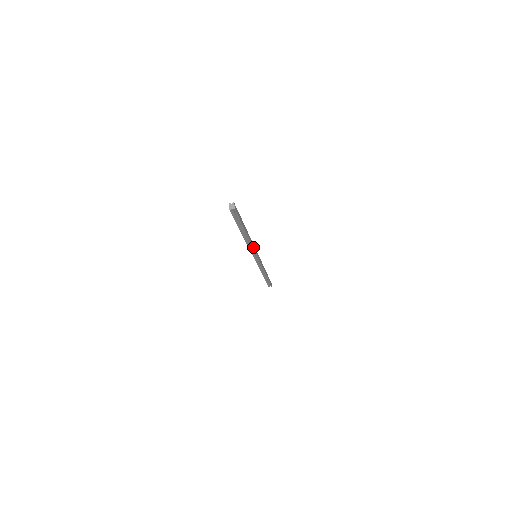
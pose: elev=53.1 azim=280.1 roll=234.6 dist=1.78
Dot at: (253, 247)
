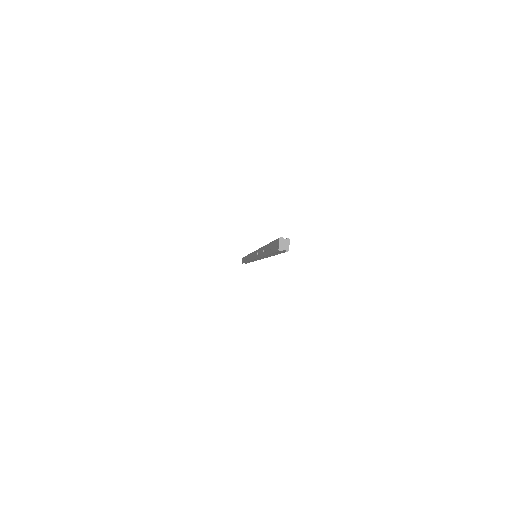
Dot at: occluded
